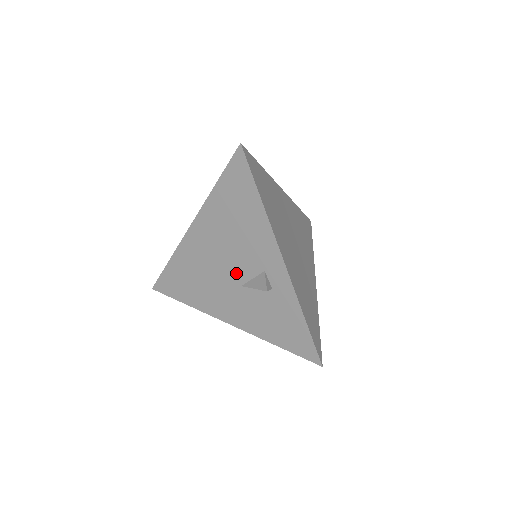
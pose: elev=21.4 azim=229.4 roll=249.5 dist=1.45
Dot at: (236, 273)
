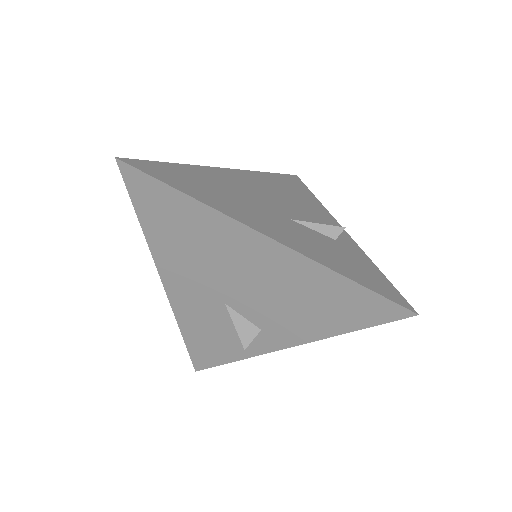
Dot at: (238, 299)
